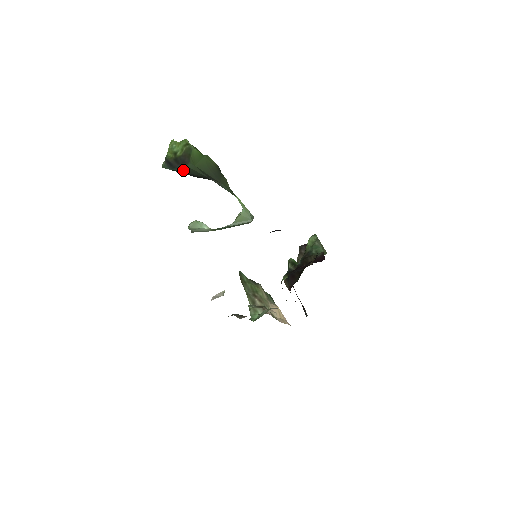
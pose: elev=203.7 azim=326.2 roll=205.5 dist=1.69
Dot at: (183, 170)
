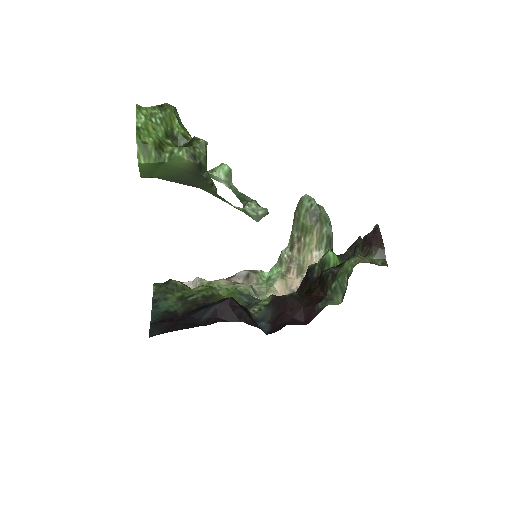
Dot at: occluded
